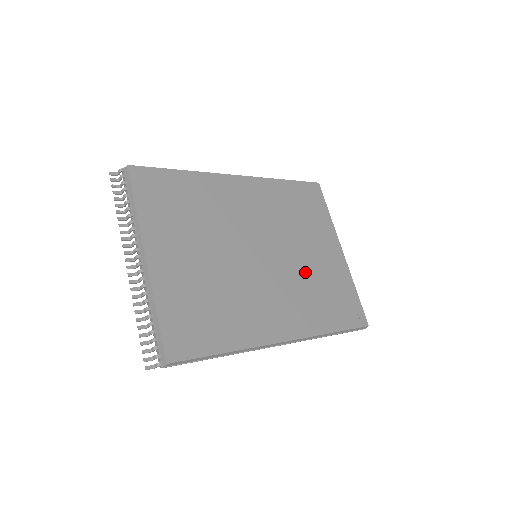
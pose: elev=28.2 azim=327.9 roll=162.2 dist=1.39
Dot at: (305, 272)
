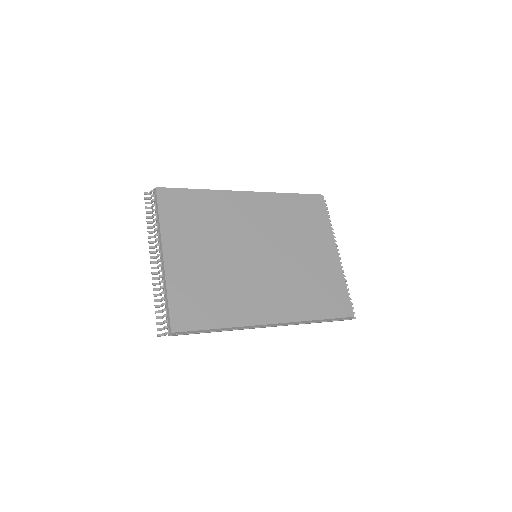
Dot at: (298, 270)
